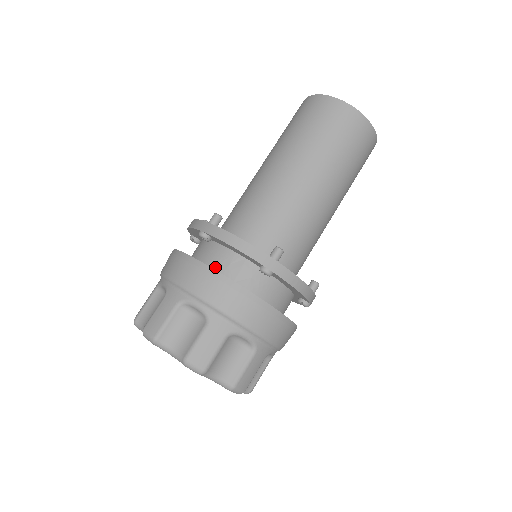
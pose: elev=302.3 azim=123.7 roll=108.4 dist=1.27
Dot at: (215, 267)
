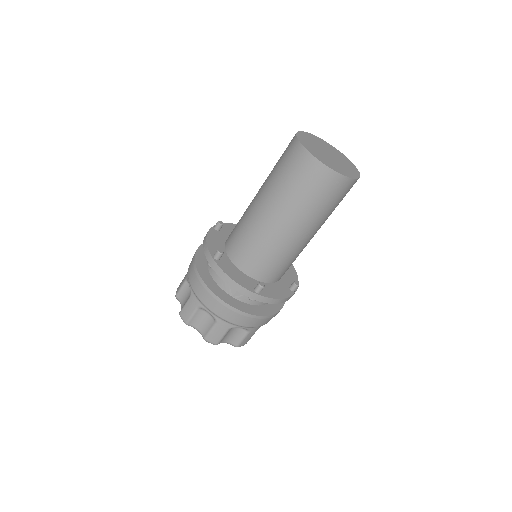
Dot at: (220, 285)
